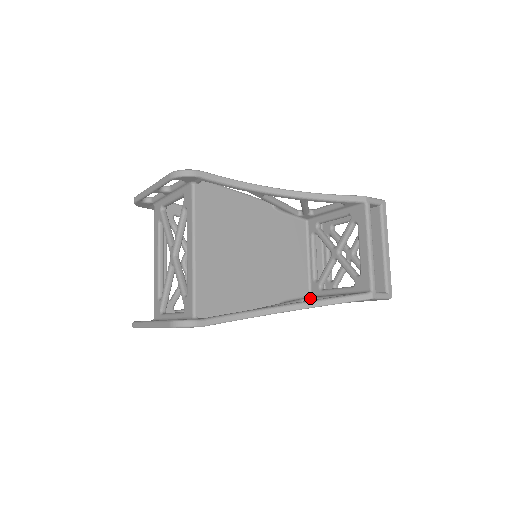
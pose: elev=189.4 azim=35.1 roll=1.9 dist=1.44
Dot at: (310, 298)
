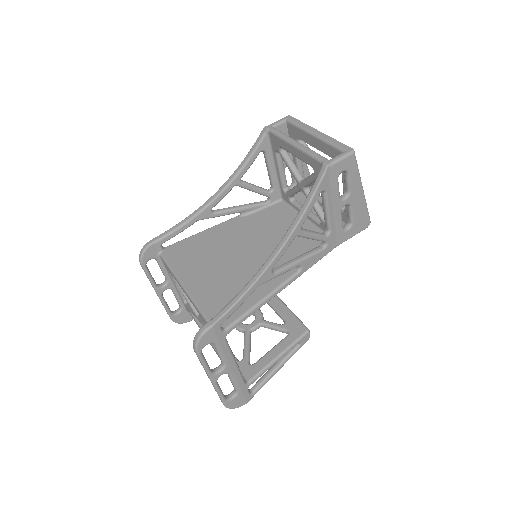
Dot at: occluded
